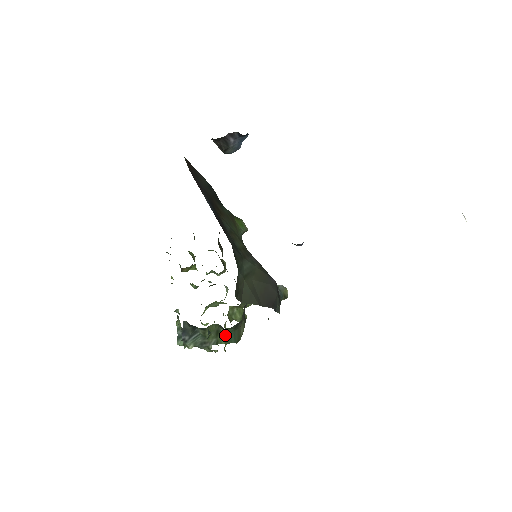
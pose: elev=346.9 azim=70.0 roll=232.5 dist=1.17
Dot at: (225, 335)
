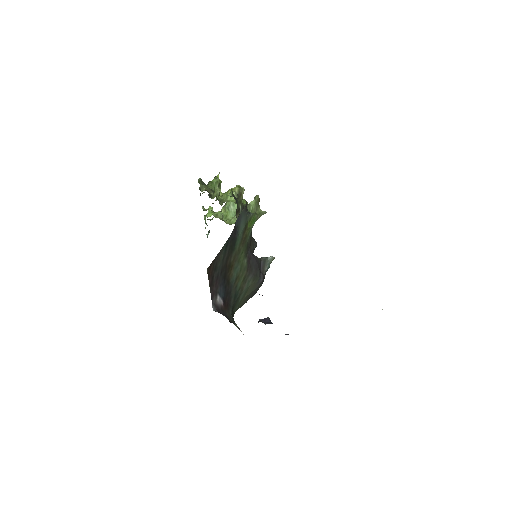
Dot at: occluded
